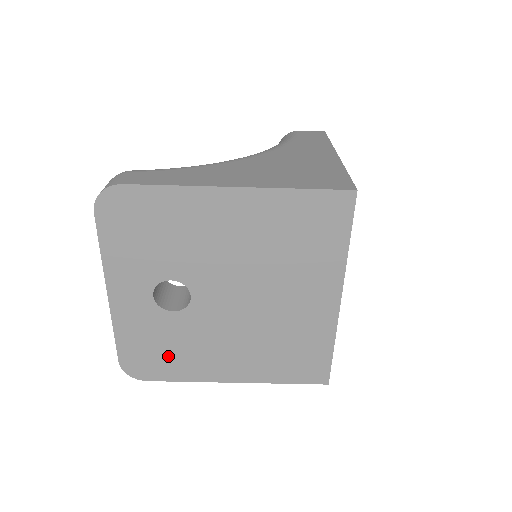
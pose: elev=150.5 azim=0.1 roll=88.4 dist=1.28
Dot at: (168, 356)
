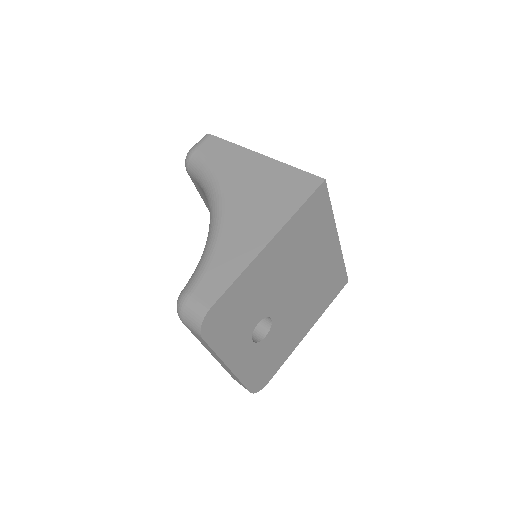
Dot at: (273, 359)
